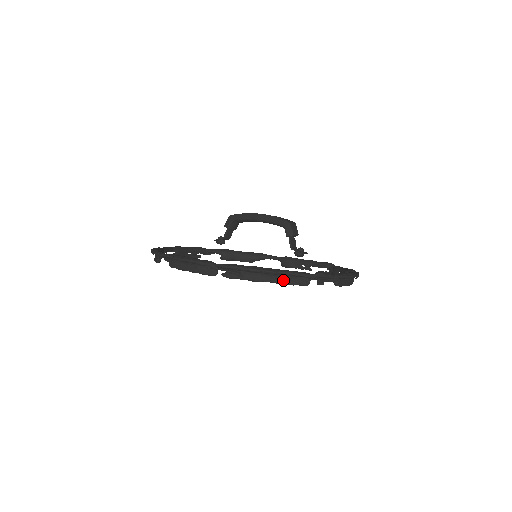
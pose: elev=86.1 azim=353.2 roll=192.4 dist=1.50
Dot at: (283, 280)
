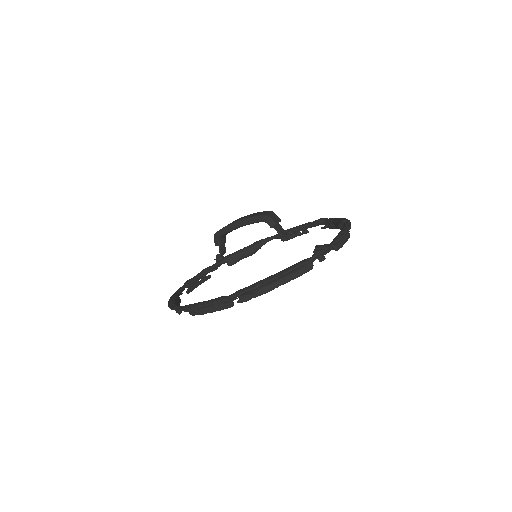
Dot at: (290, 278)
